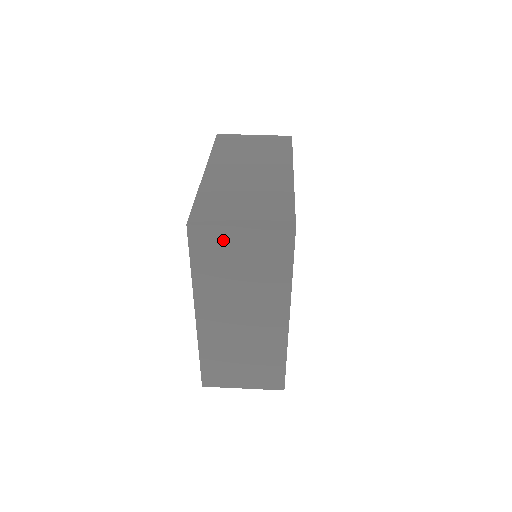
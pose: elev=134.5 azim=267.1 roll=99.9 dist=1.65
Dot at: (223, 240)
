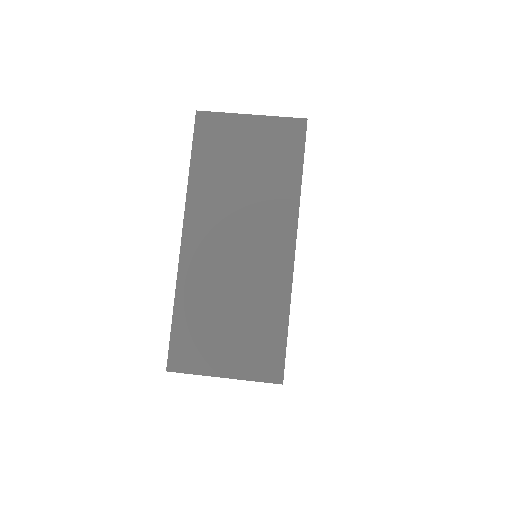
Dot at: occluded
